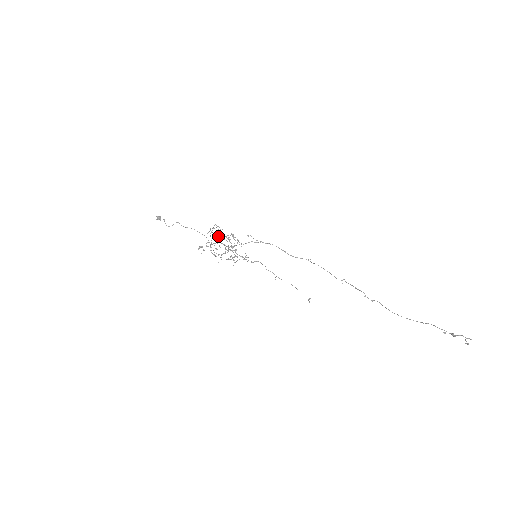
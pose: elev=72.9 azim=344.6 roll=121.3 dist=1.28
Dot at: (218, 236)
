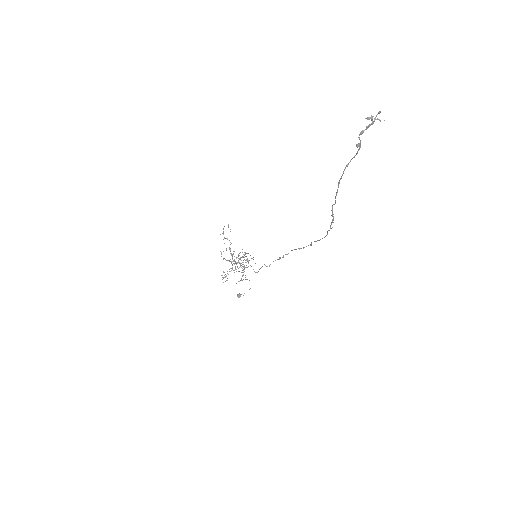
Dot at: occluded
